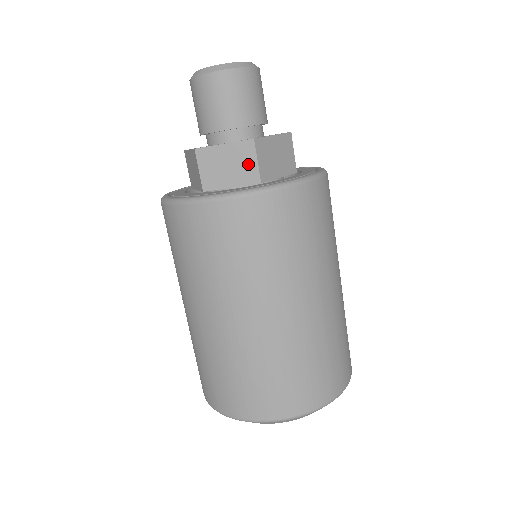
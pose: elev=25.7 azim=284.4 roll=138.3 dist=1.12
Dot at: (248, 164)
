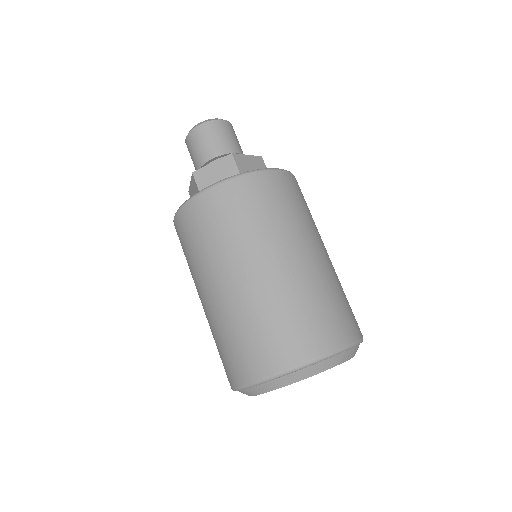
Dot at: (231, 171)
